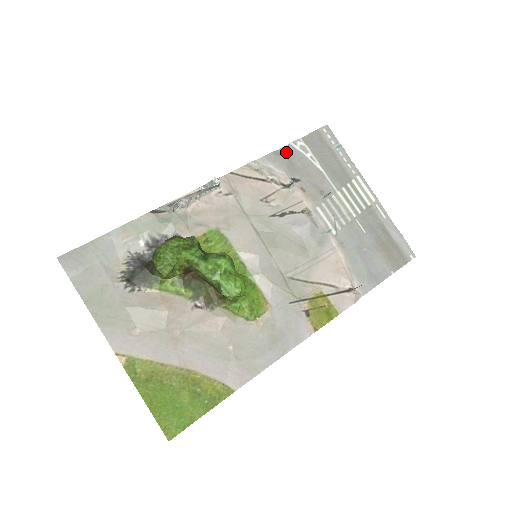
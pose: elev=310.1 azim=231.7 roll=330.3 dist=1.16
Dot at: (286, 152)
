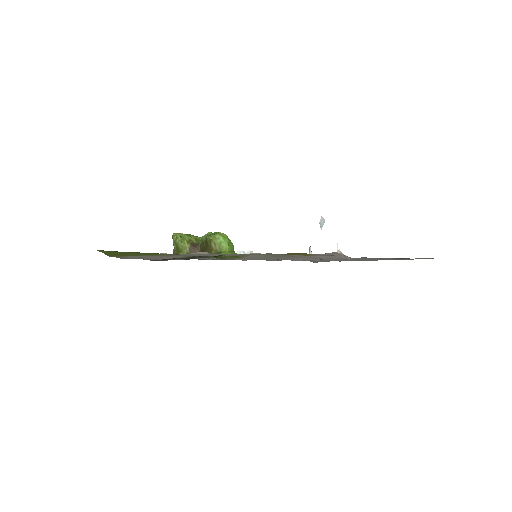
Dot at: occluded
